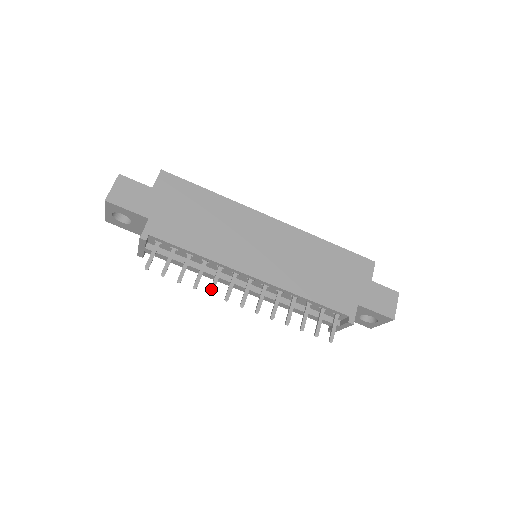
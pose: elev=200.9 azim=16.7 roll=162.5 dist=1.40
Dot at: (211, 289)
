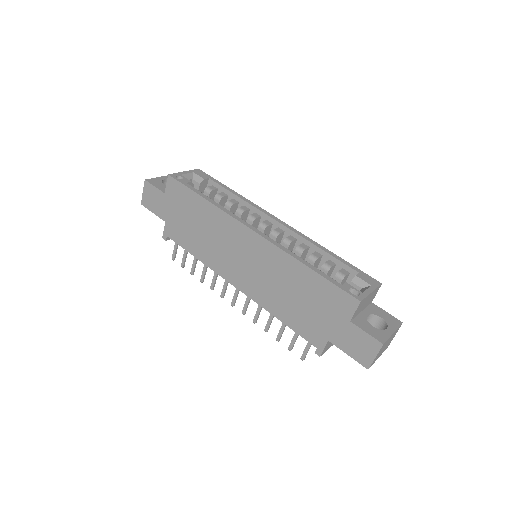
Dot at: (211, 286)
